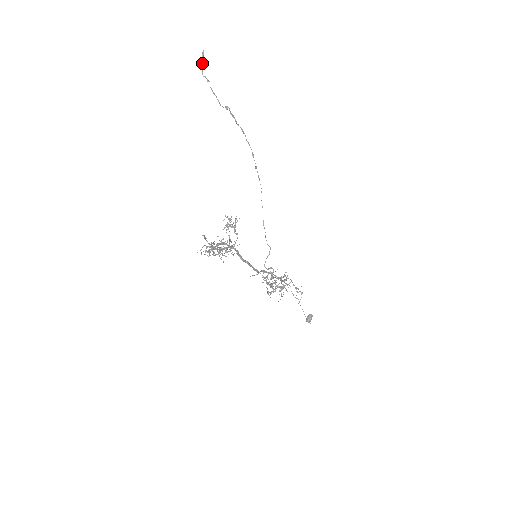
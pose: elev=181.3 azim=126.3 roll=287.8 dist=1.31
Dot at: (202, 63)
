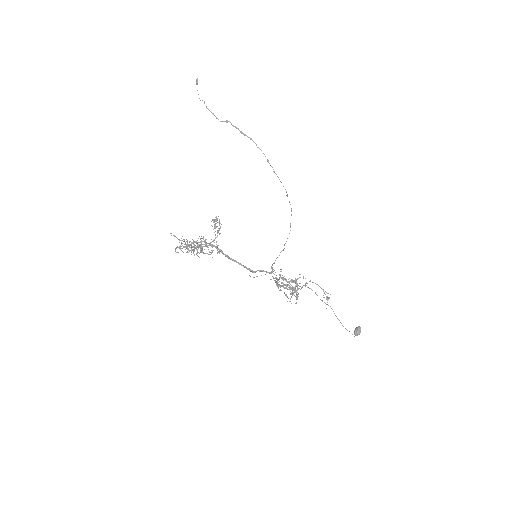
Dot at: occluded
